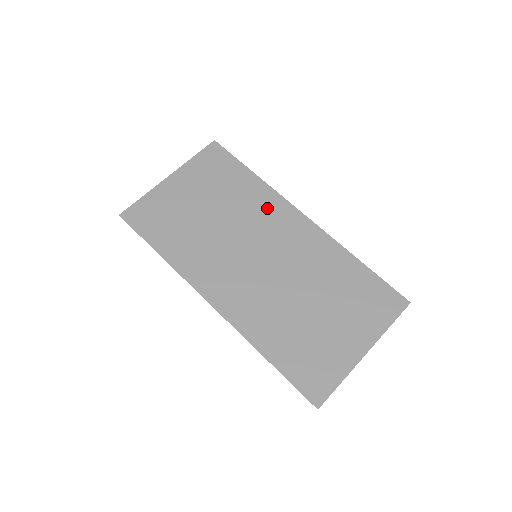
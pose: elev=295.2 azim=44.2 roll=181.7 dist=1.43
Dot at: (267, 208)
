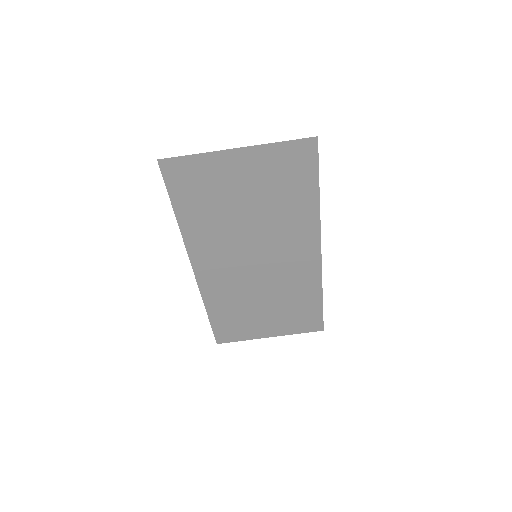
Dot at: (299, 232)
